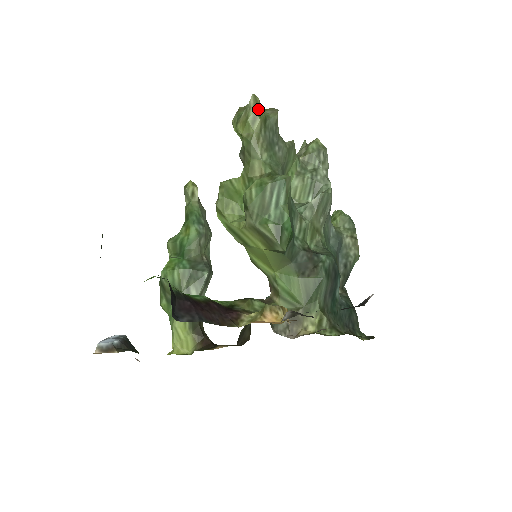
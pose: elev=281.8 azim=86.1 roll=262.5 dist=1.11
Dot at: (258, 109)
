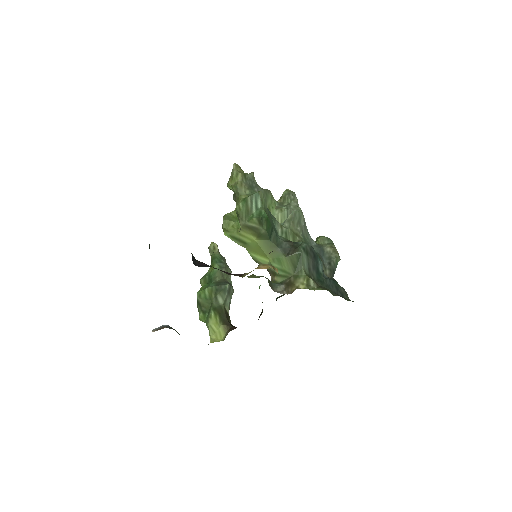
Dot at: (239, 169)
